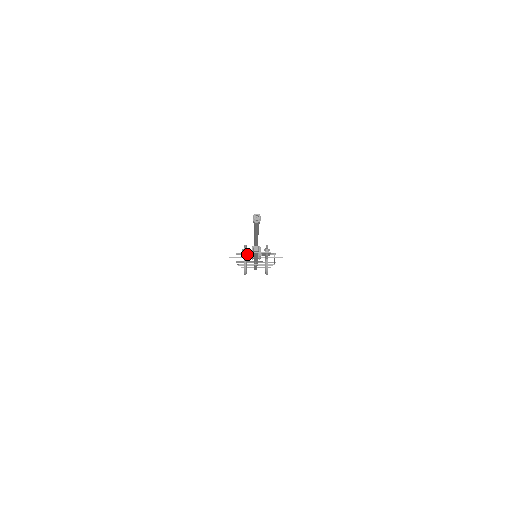
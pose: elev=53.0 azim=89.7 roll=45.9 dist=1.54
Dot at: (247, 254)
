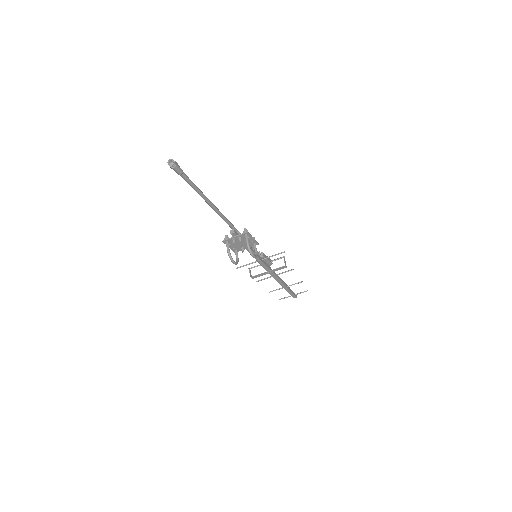
Dot at: (233, 245)
